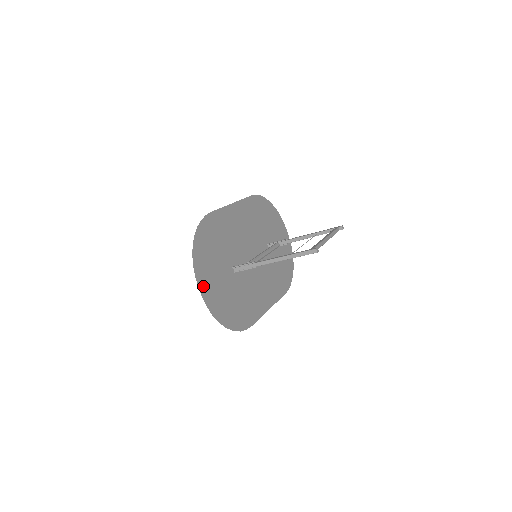
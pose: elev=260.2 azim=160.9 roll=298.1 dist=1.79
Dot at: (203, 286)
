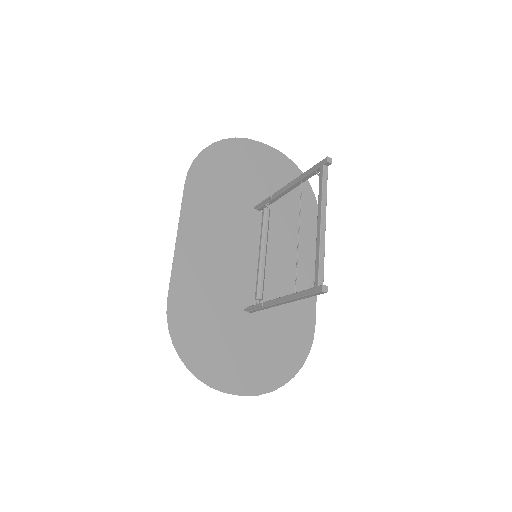
Dot at: (237, 385)
